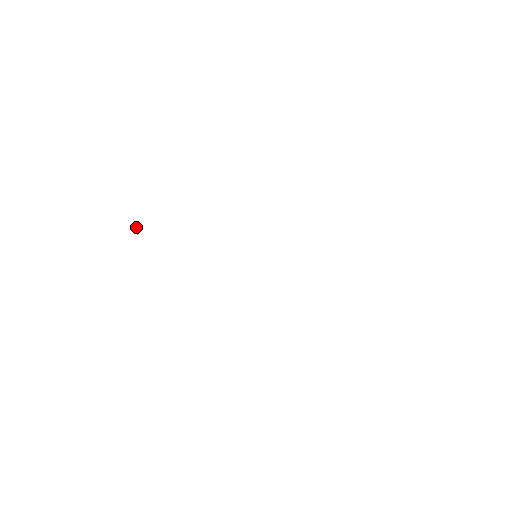
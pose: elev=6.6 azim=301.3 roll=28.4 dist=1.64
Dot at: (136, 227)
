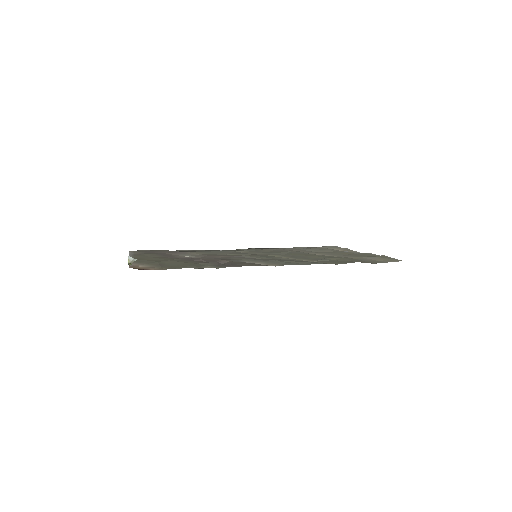
Dot at: occluded
